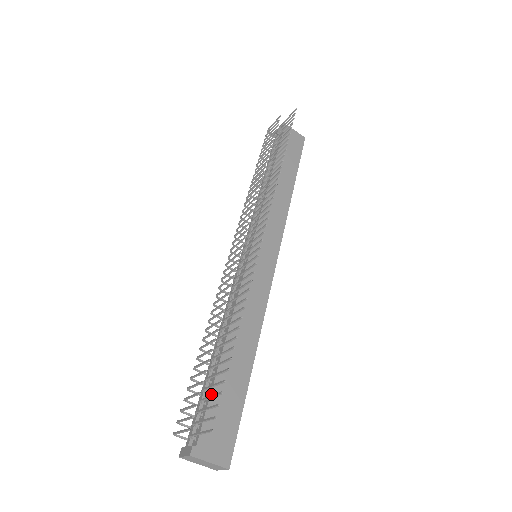
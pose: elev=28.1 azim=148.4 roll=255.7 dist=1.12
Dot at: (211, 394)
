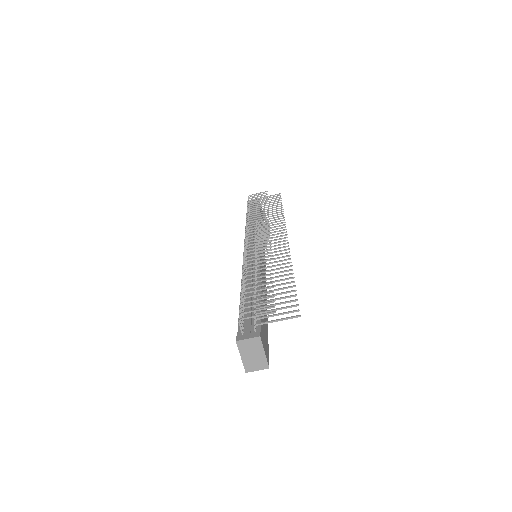
Dot at: (261, 310)
